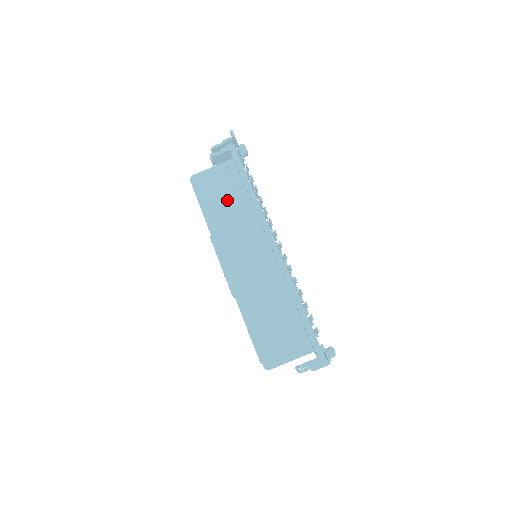
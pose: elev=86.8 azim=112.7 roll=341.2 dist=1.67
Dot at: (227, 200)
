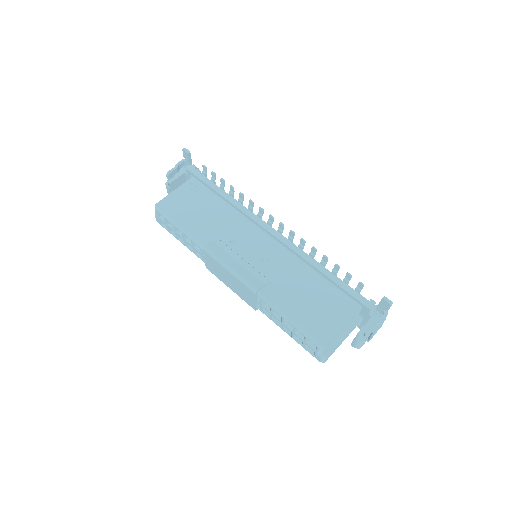
Dot at: (204, 212)
